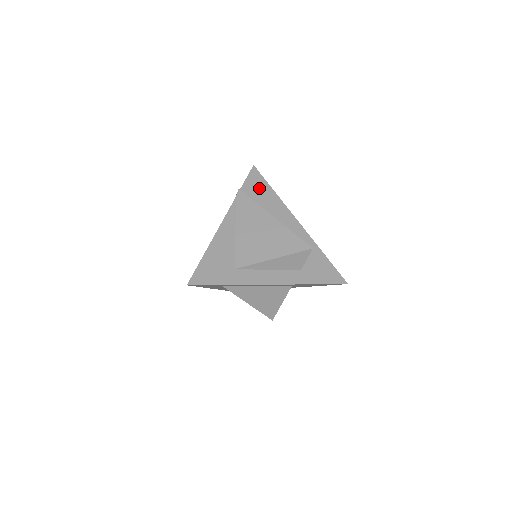
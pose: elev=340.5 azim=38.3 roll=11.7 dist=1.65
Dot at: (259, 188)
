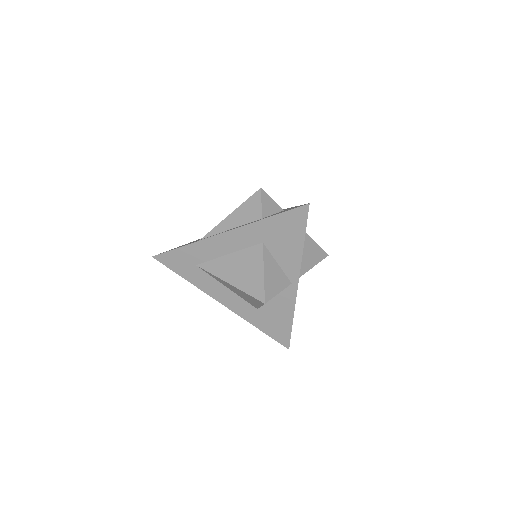
Dot at: occluded
